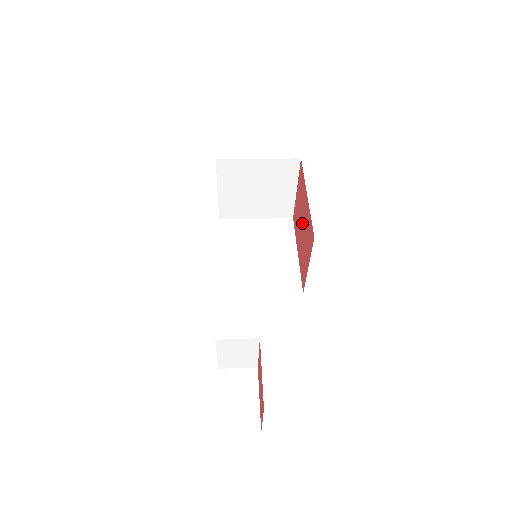
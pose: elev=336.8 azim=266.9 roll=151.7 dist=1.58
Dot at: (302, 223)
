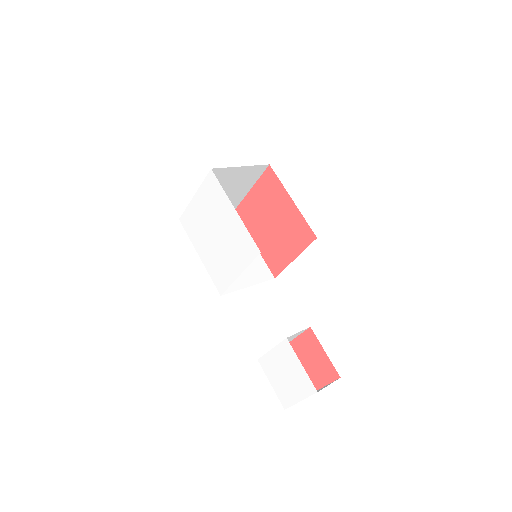
Dot at: (273, 220)
